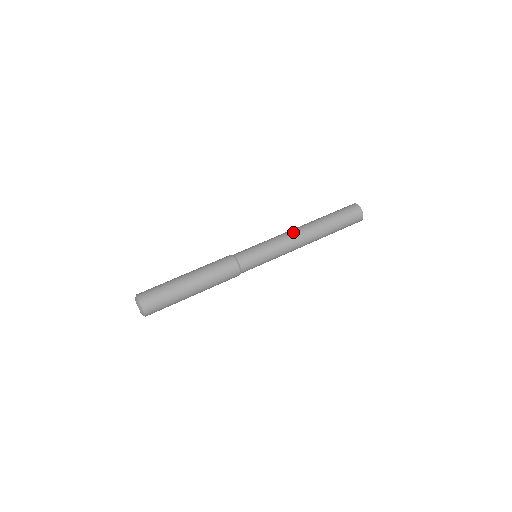
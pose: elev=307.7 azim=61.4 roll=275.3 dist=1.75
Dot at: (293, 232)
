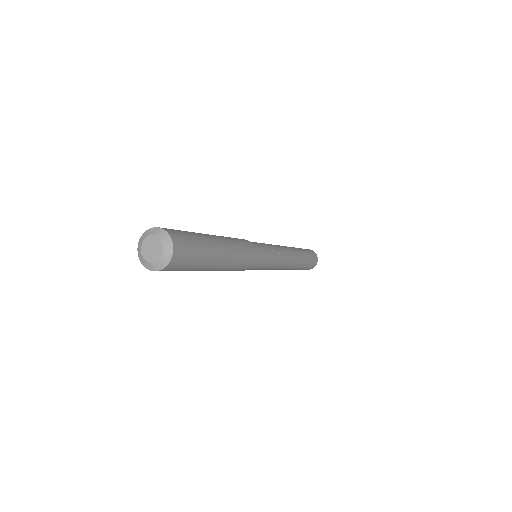
Dot at: occluded
